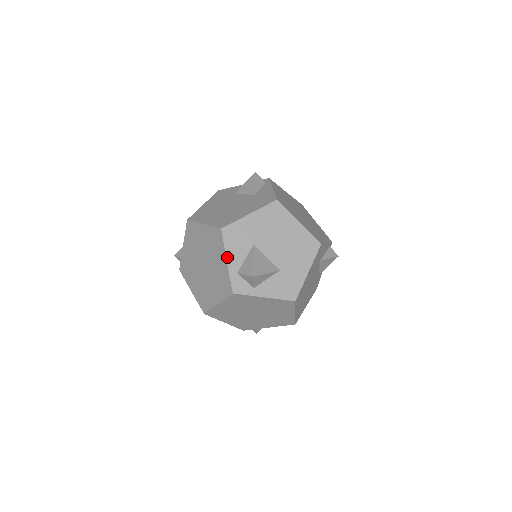
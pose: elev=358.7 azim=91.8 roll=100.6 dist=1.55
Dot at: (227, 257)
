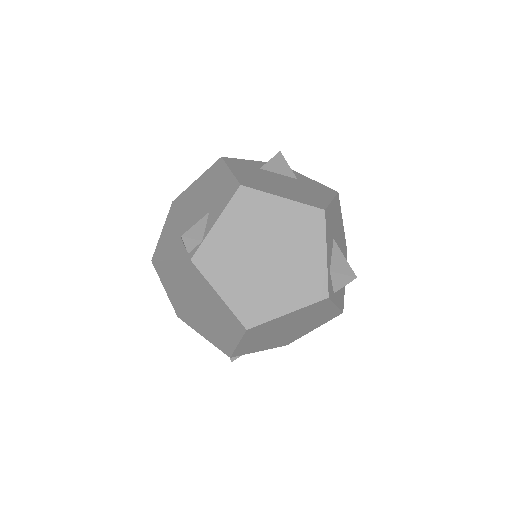
Dot at: (327, 249)
